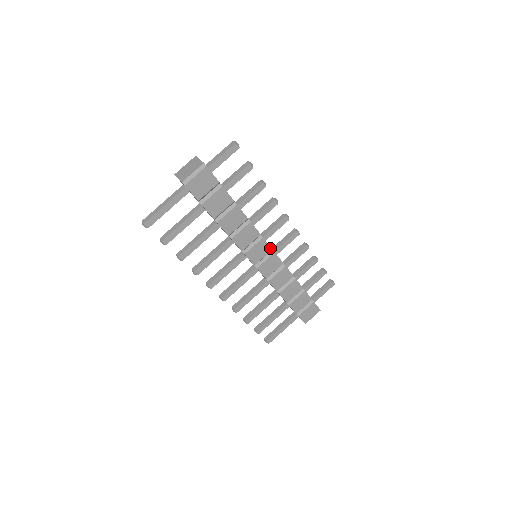
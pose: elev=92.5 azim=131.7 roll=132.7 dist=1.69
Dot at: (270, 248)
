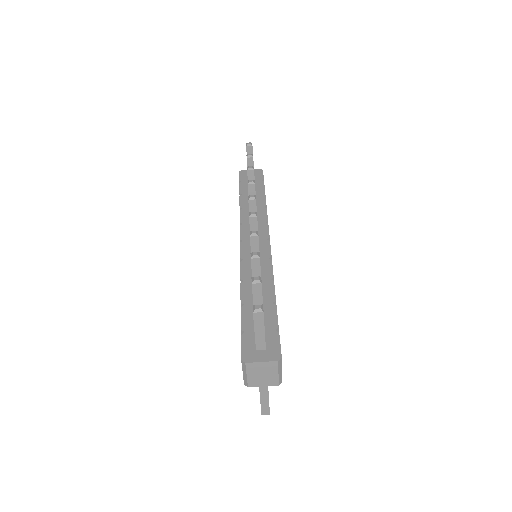
Dot at: (270, 245)
